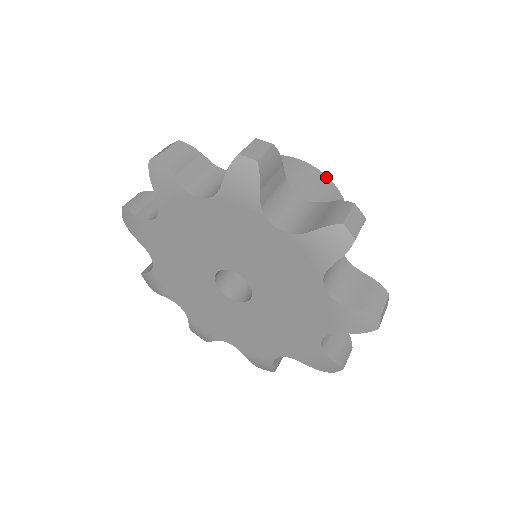
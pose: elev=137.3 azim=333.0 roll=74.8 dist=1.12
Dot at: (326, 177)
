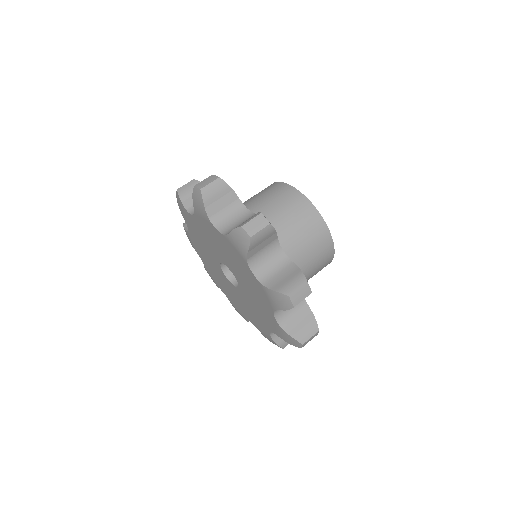
Dot at: (325, 225)
